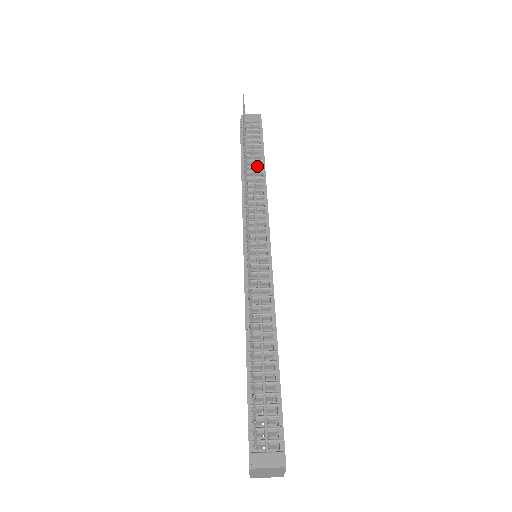
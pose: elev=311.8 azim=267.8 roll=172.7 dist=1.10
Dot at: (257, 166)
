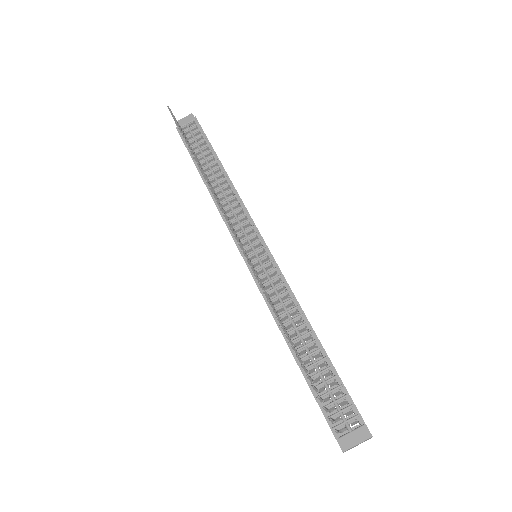
Dot at: (215, 169)
